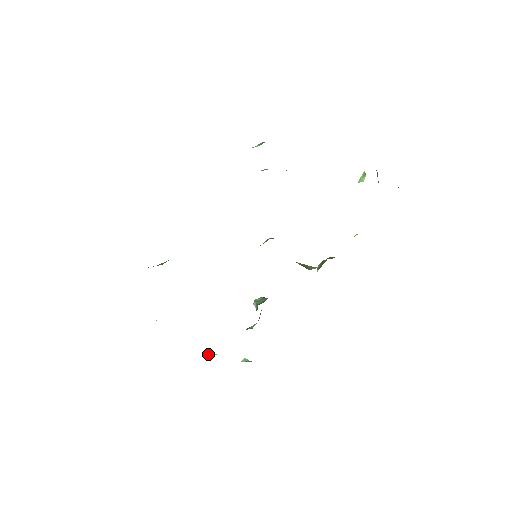
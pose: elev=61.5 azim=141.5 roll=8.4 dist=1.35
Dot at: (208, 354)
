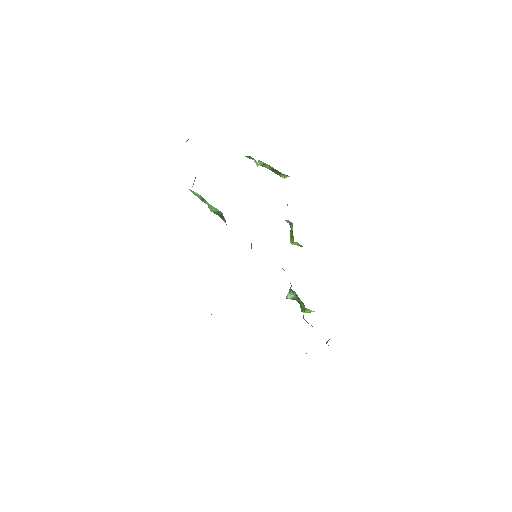
Dot at: occluded
